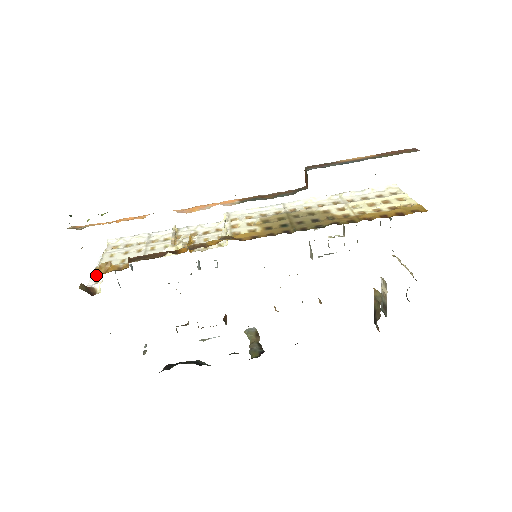
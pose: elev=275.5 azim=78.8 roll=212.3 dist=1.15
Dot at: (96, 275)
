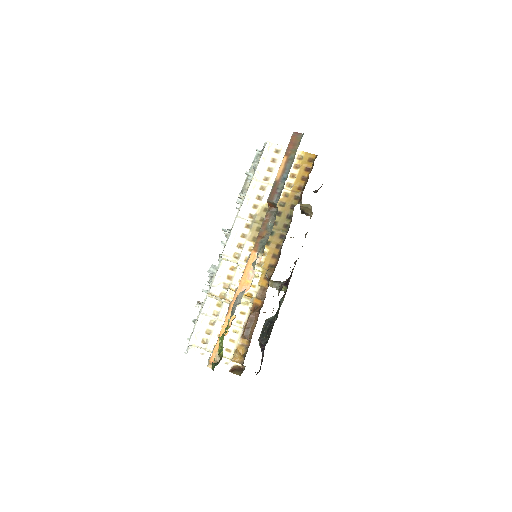
Dot at: occluded
